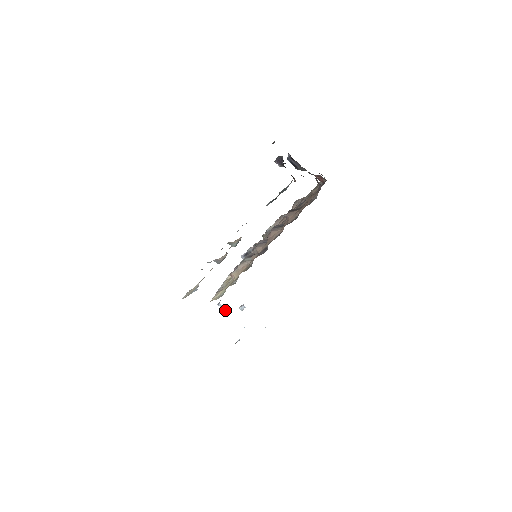
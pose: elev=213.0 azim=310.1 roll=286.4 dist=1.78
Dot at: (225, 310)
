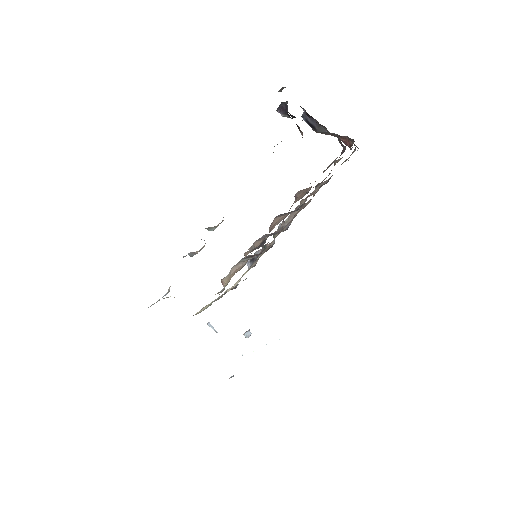
Dot at: (217, 332)
